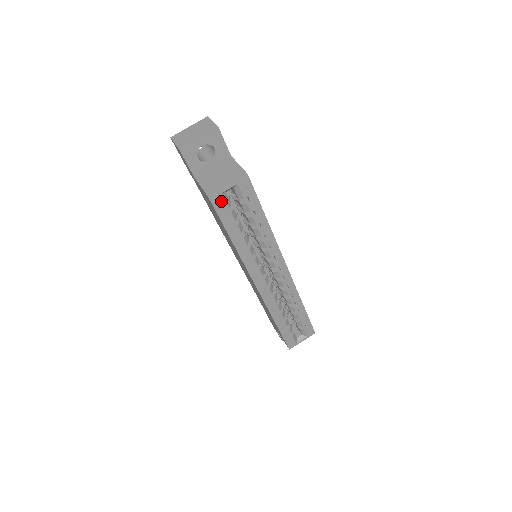
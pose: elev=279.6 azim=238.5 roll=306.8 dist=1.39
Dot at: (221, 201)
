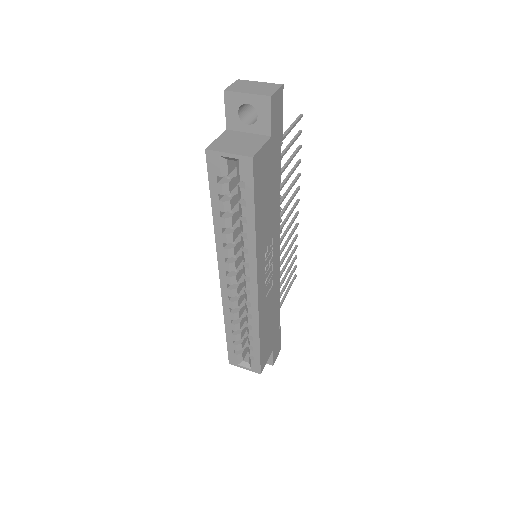
Dot at: (216, 163)
